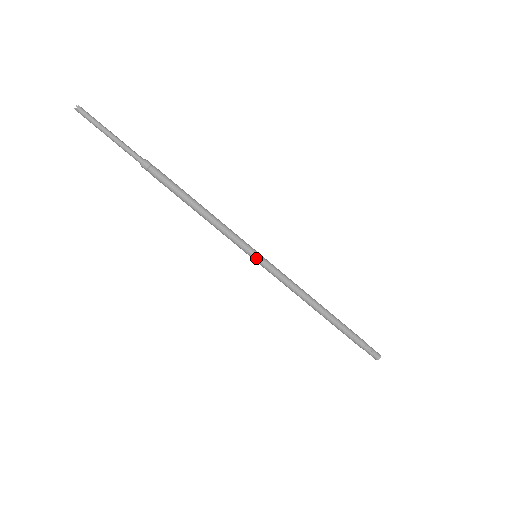
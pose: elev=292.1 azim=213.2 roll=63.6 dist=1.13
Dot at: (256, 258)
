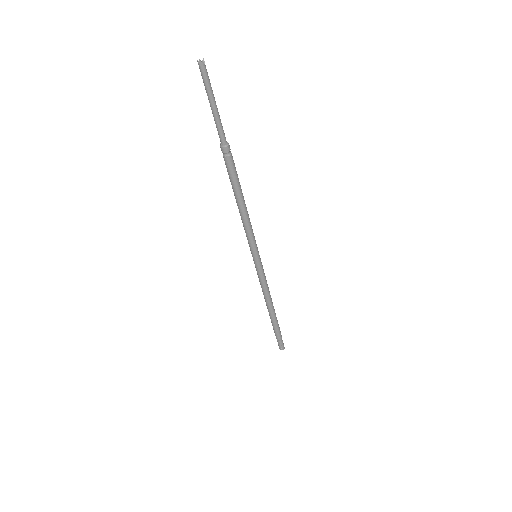
Dot at: (255, 259)
